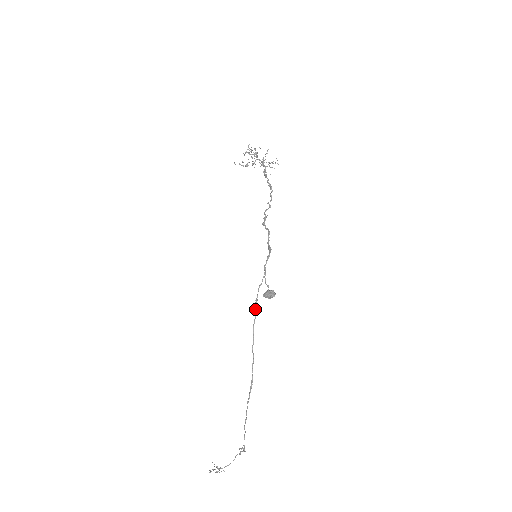
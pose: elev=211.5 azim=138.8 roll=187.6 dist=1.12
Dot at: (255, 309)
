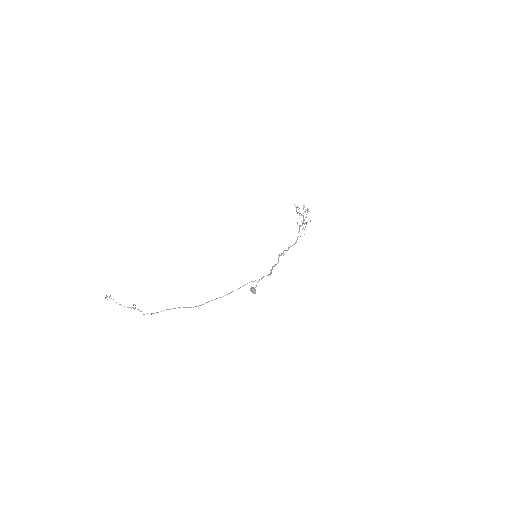
Dot at: occluded
